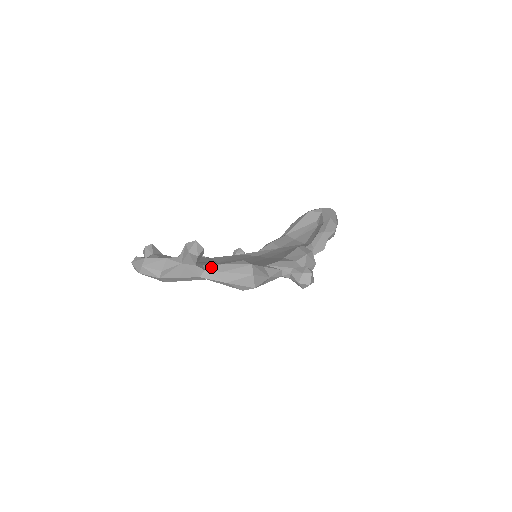
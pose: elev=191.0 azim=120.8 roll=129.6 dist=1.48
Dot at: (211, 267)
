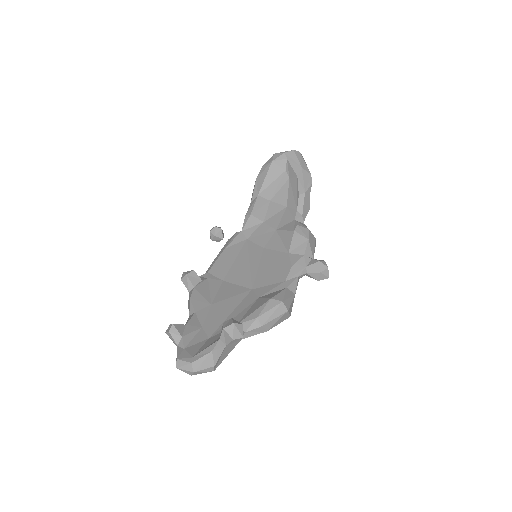
Dot at: (248, 326)
